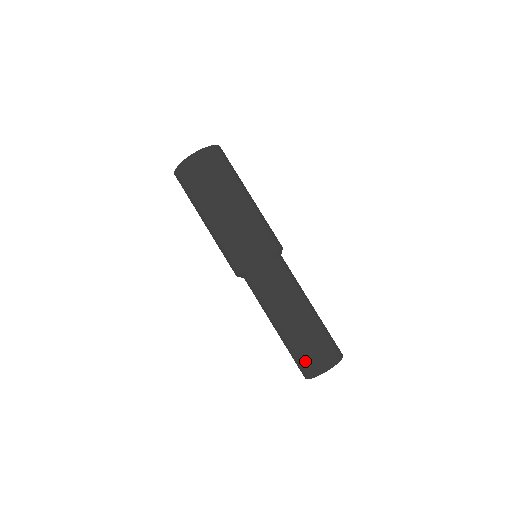
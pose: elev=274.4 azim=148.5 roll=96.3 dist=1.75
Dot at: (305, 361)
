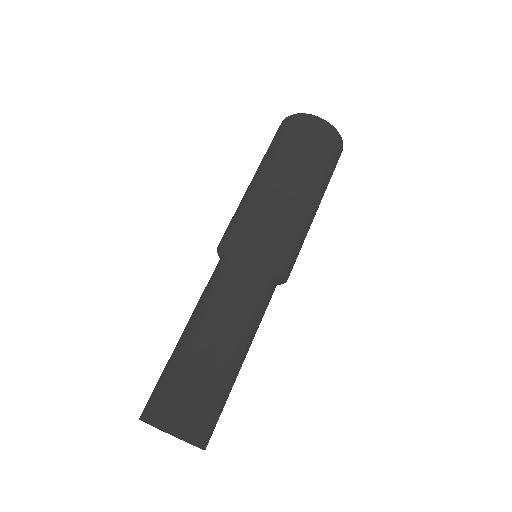
Dot at: (153, 390)
